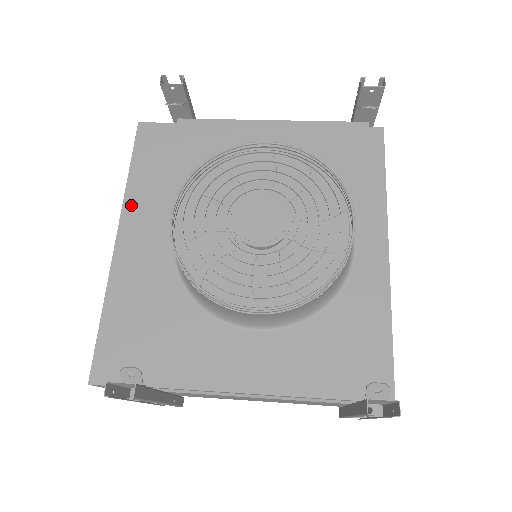
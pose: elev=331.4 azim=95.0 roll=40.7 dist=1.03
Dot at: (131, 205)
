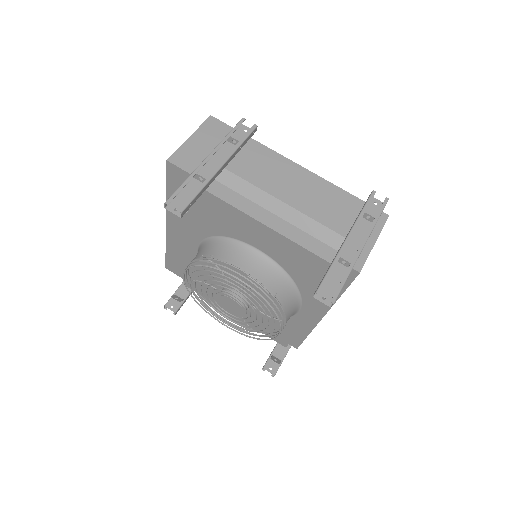
Dot at: occluded
